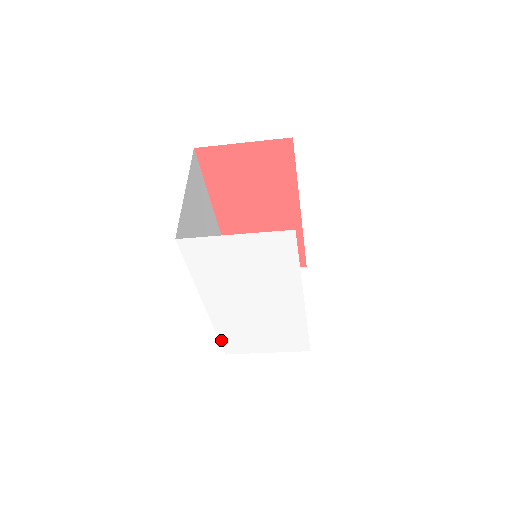
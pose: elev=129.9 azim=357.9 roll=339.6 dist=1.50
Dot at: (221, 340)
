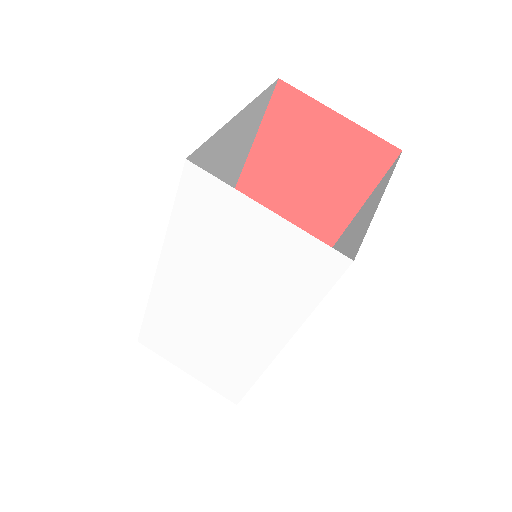
Dot at: (145, 323)
